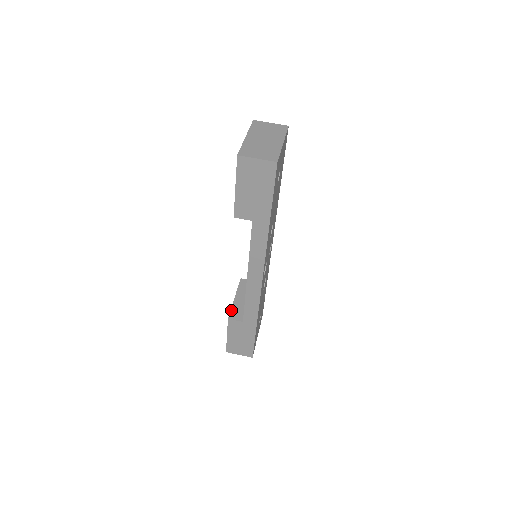
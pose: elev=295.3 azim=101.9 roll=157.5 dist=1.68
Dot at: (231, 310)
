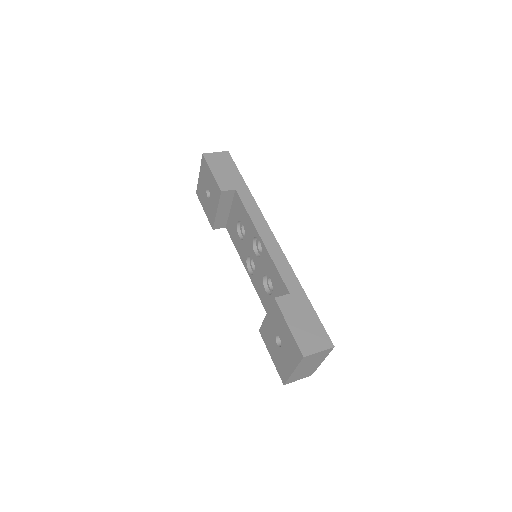
Dot at: (271, 304)
